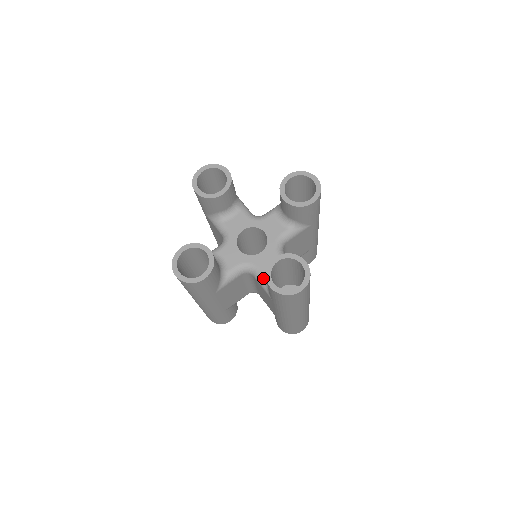
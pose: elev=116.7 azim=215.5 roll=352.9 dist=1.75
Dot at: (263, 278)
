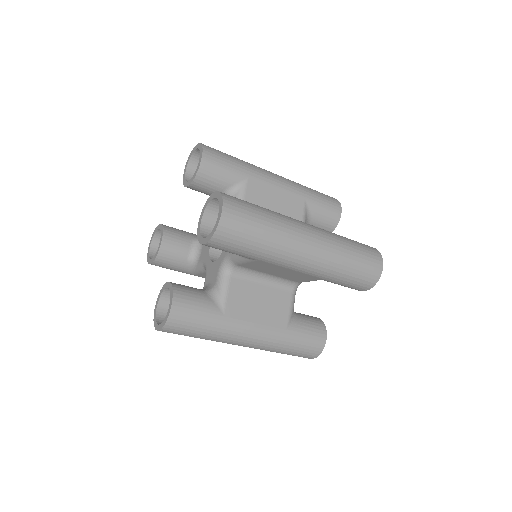
Dot at: occluded
